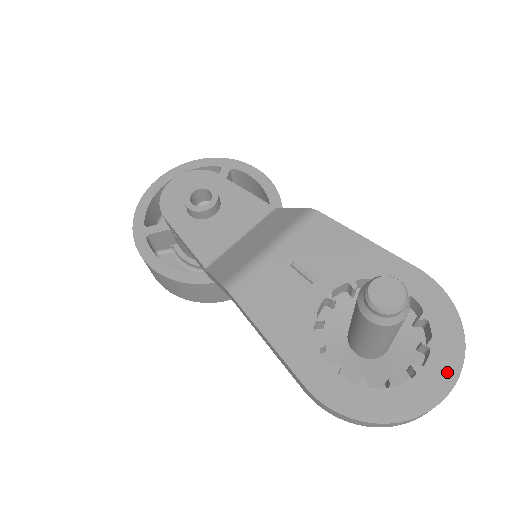
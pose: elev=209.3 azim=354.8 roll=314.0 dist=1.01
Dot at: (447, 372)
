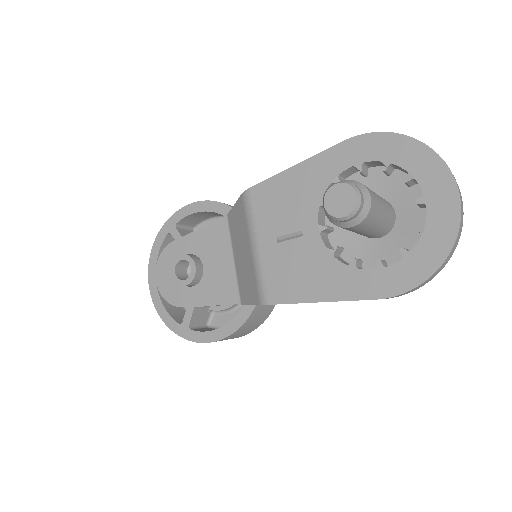
Dot at: (441, 179)
